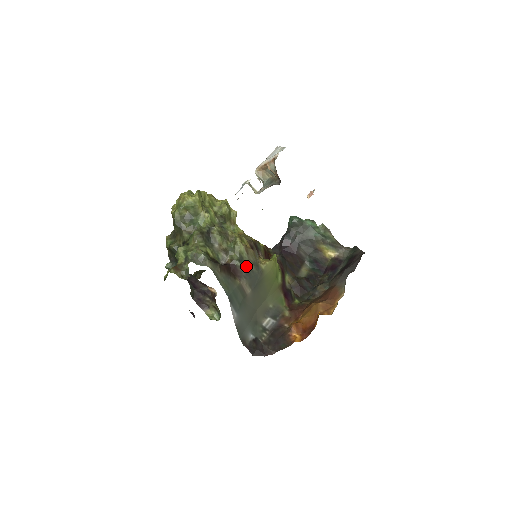
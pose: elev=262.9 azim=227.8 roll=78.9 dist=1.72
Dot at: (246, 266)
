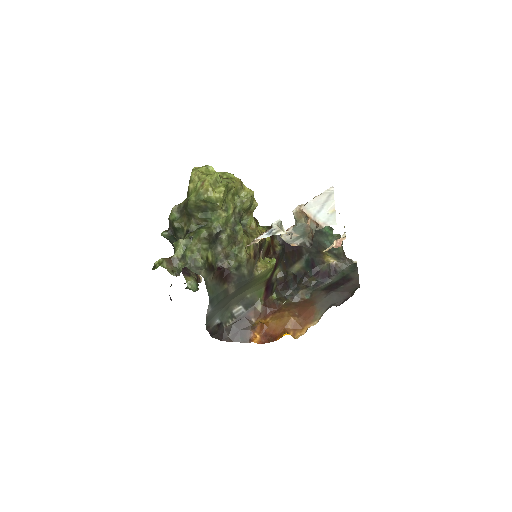
Dot at: (240, 273)
